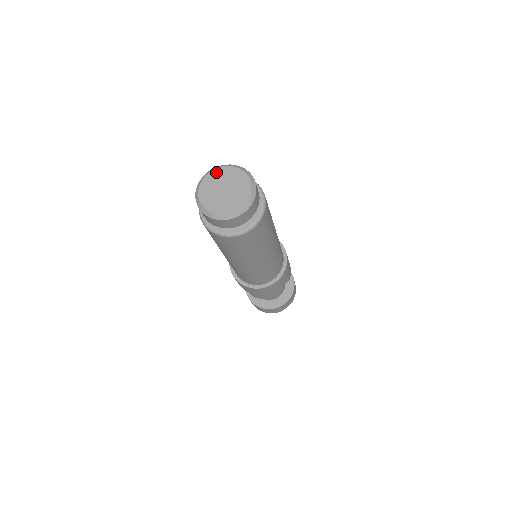
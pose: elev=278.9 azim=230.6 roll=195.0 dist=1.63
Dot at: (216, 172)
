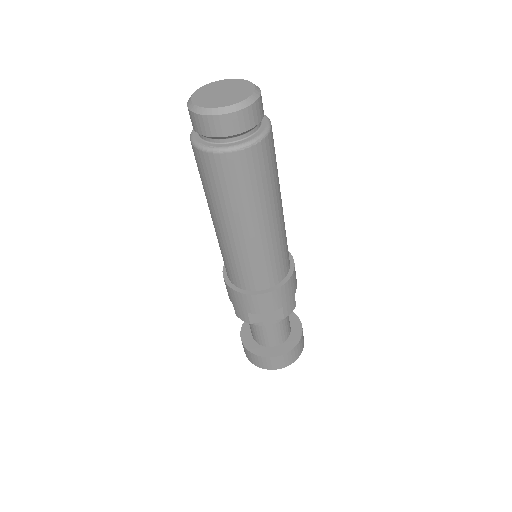
Dot at: (197, 94)
